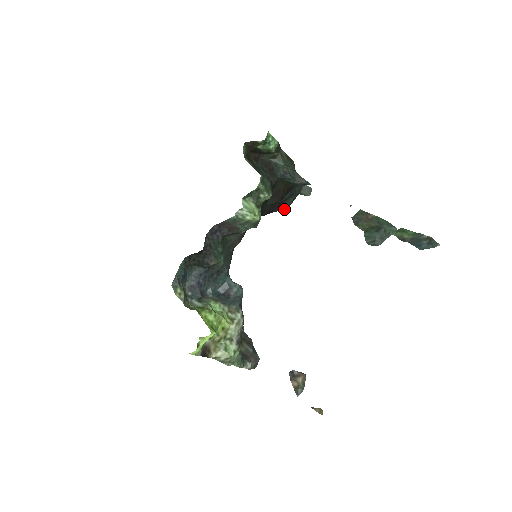
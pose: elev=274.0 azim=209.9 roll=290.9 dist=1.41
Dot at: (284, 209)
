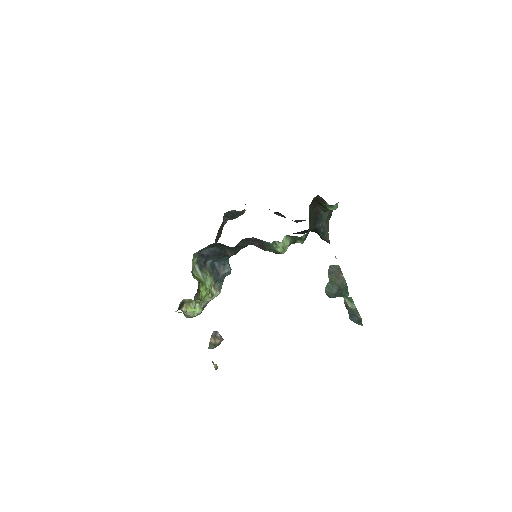
Dot at: occluded
